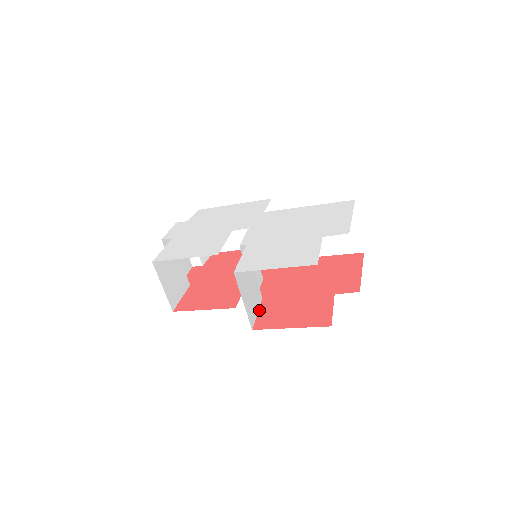
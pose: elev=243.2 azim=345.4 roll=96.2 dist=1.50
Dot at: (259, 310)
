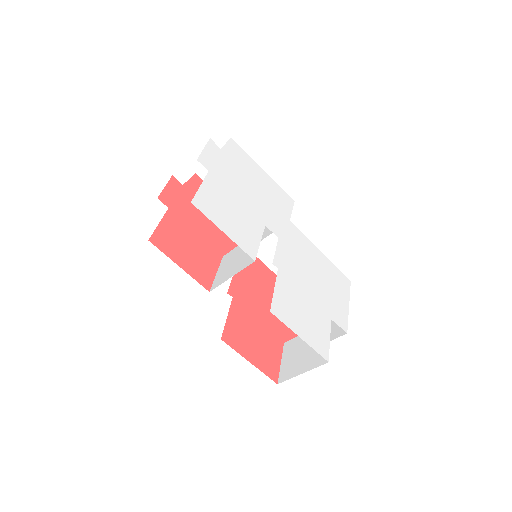
Dot at: (229, 314)
